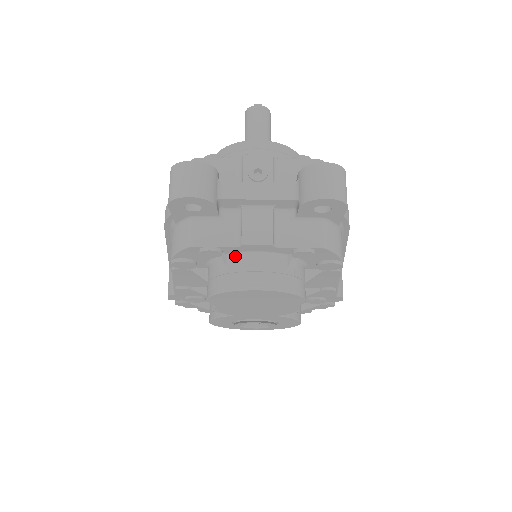
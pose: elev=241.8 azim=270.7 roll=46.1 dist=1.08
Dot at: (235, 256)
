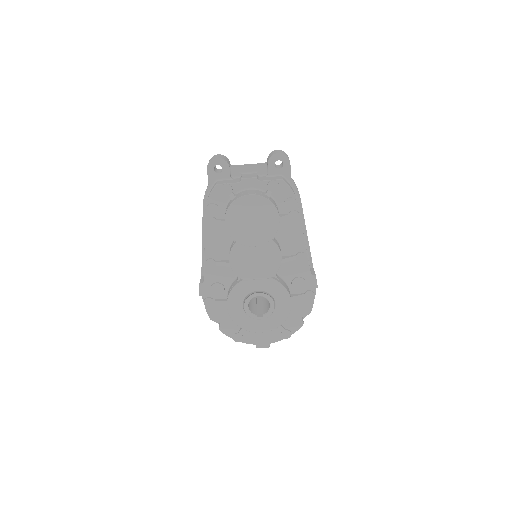
Dot at: (239, 193)
